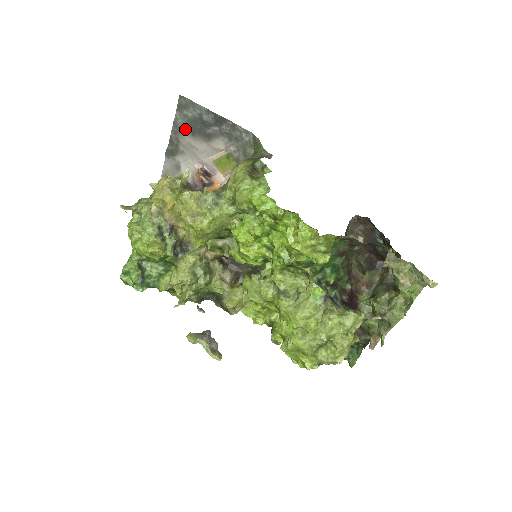
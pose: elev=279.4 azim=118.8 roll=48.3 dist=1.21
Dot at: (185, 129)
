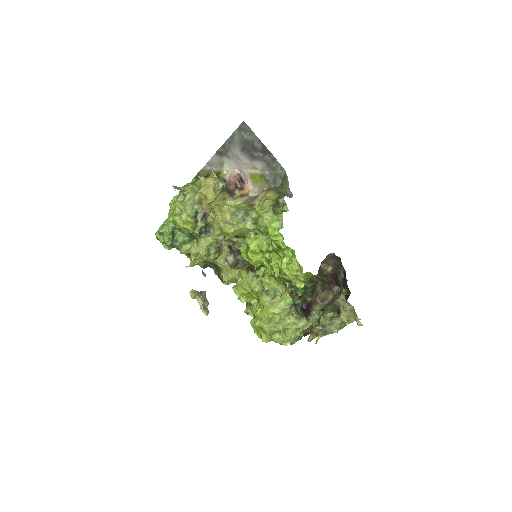
Dot at: (238, 144)
